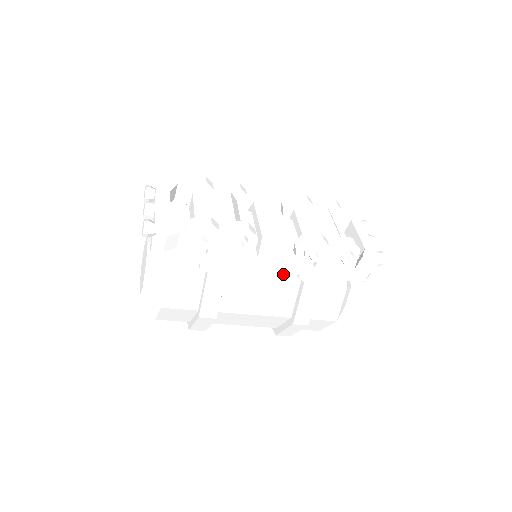
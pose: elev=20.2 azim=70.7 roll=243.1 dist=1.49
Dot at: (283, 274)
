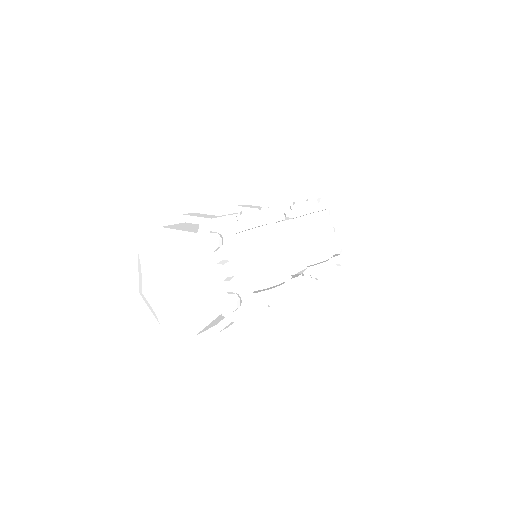
Dot at: occluded
